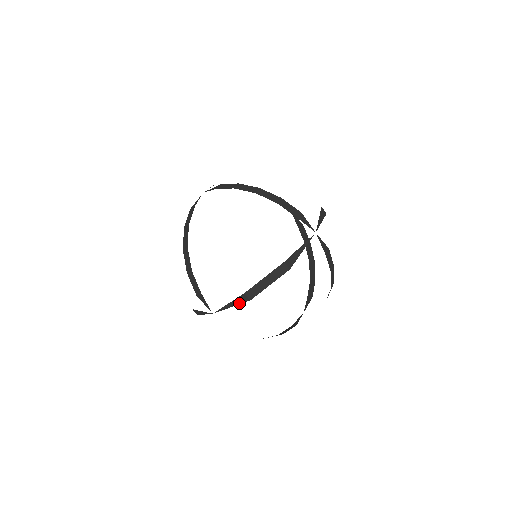
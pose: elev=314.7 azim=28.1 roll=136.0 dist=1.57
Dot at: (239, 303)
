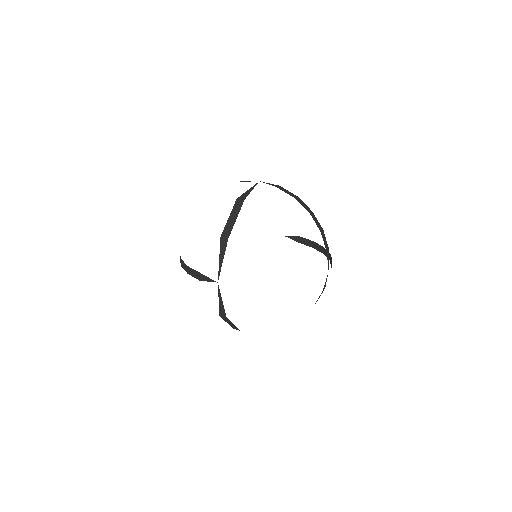
Dot at: (224, 250)
